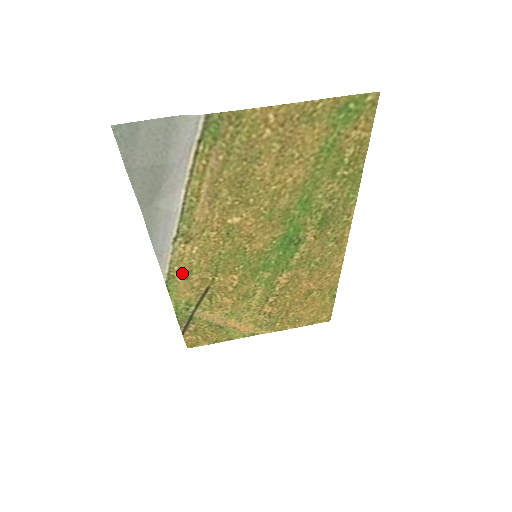
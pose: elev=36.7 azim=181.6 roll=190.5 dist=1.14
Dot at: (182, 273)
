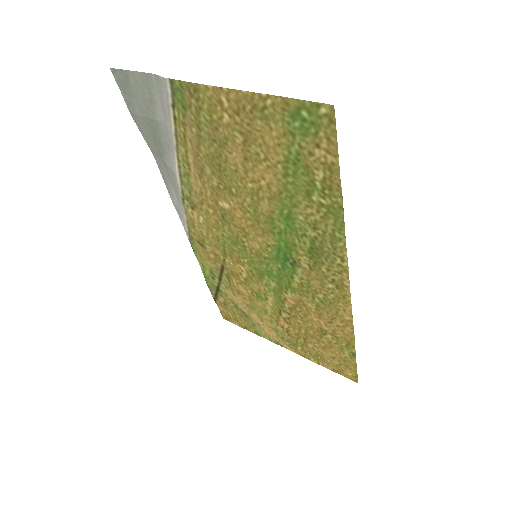
Dot at: (198, 238)
